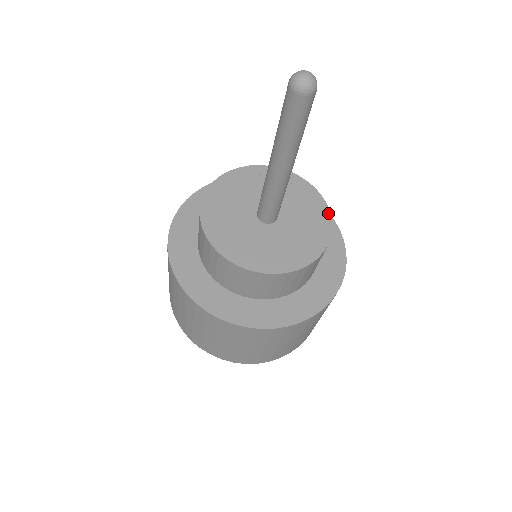
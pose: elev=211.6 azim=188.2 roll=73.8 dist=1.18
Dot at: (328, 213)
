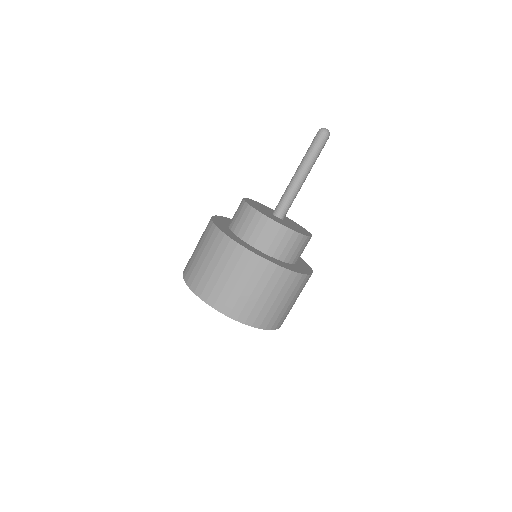
Dot at: (307, 235)
